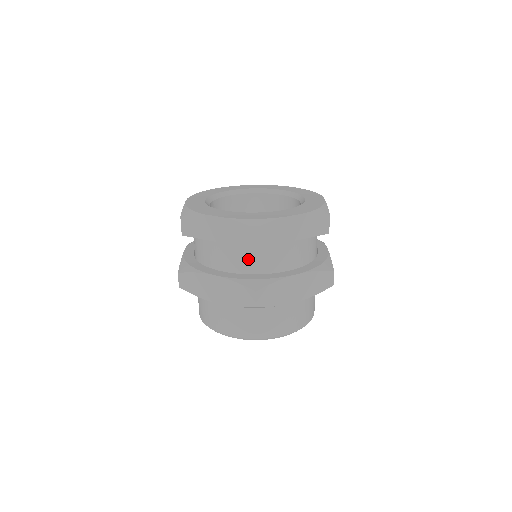
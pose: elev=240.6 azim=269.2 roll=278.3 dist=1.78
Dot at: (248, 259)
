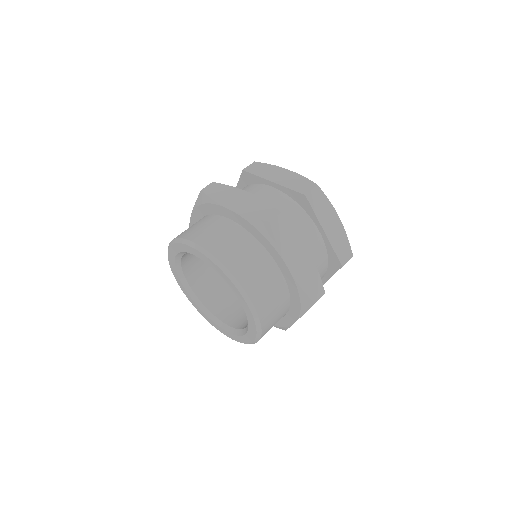
Dot at: (283, 209)
